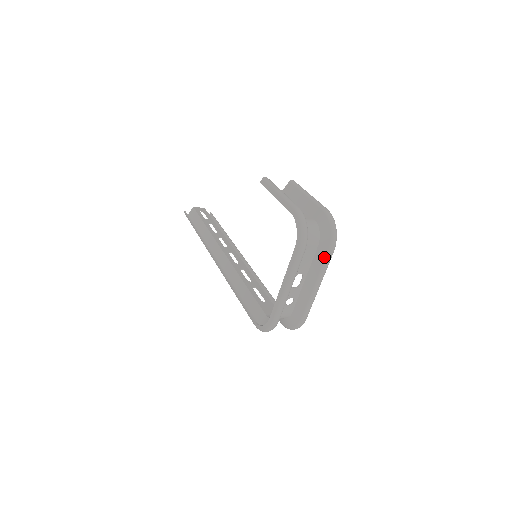
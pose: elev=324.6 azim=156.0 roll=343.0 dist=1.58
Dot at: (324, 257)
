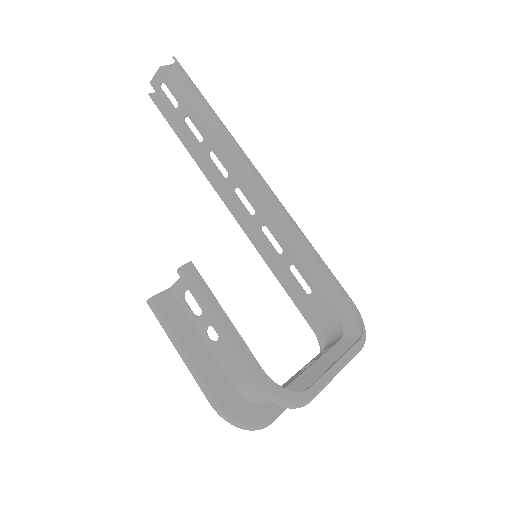
Dot at: occluded
